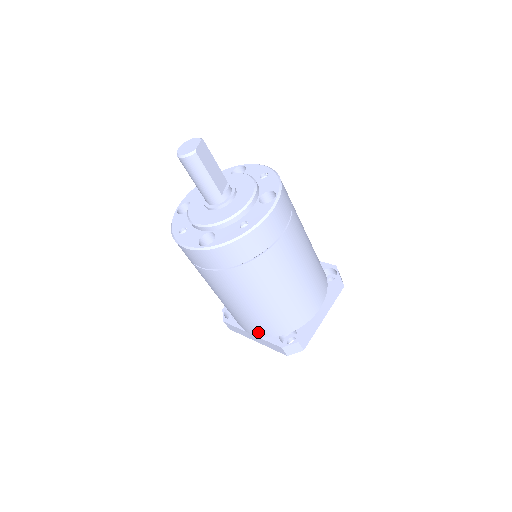
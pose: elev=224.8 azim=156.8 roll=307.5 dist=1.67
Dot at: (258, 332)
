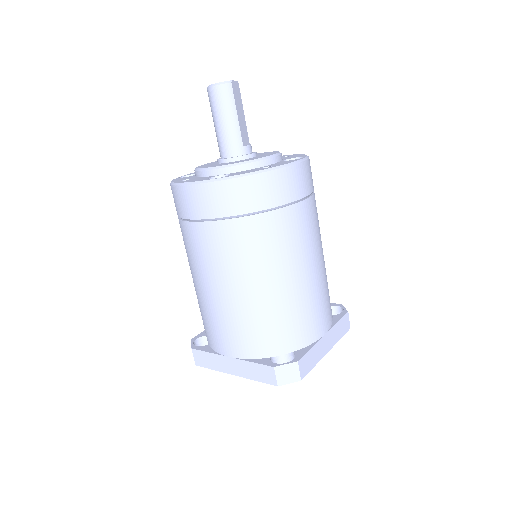
Dot at: (242, 348)
